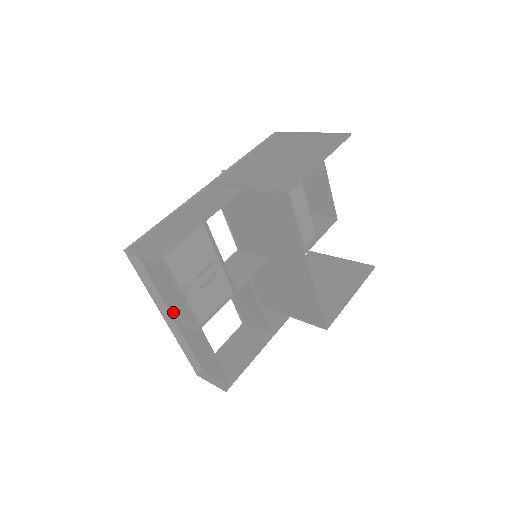
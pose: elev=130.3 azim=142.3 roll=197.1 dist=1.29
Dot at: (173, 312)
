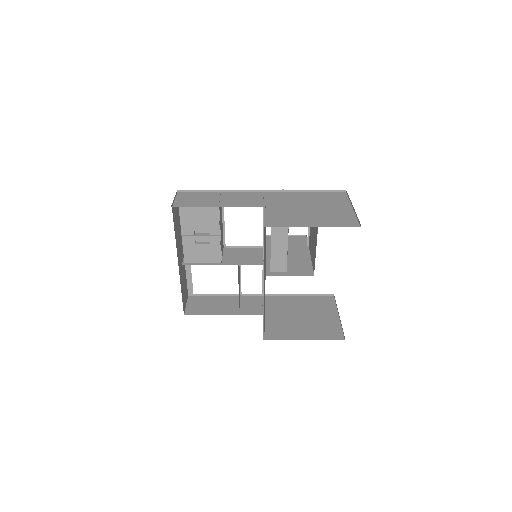
Dot at: occluded
